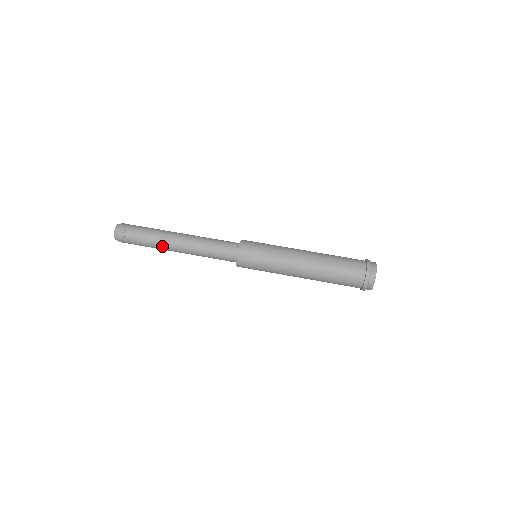
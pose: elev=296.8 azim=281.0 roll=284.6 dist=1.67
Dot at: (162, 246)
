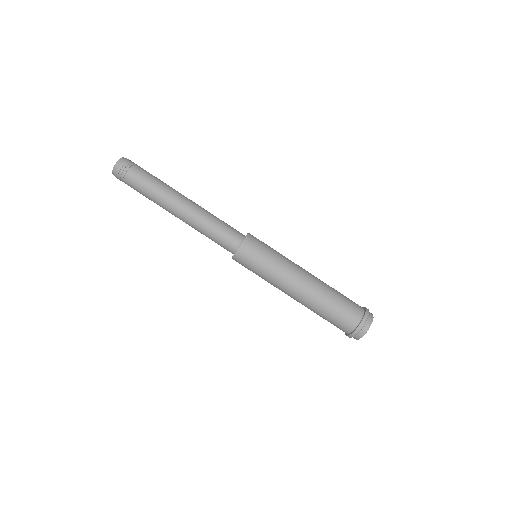
Dot at: occluded
